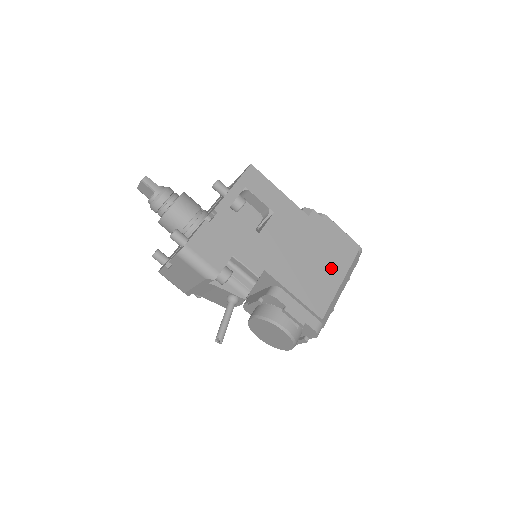
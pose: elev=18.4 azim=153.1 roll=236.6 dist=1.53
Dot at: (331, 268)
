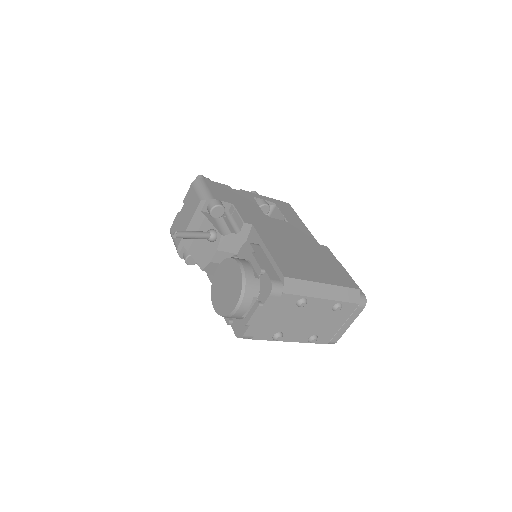
Dot at: (320, 271)
